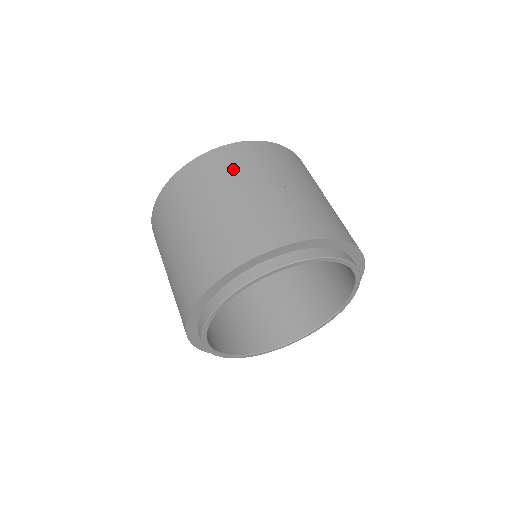
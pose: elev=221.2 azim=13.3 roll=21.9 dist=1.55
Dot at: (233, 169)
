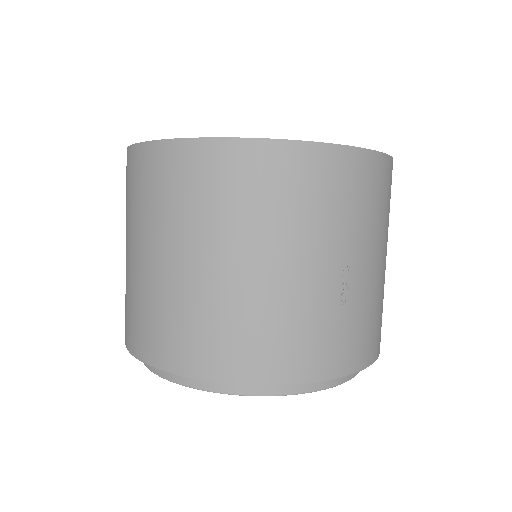
Dot at: (296, 206)
